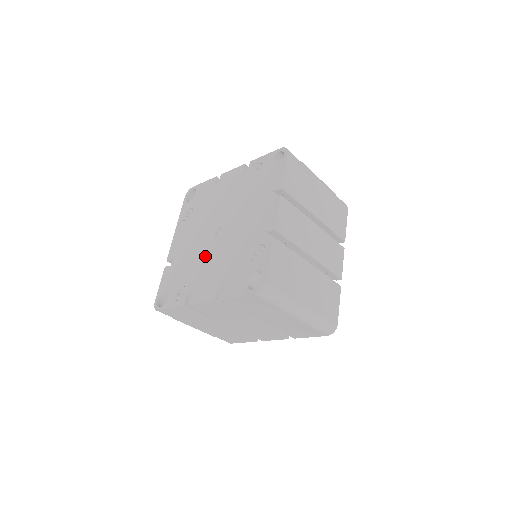
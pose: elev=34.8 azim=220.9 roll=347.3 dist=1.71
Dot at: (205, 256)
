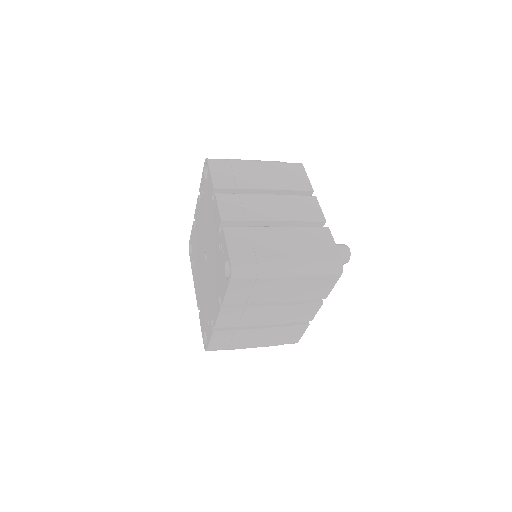
Dot at: (207, 283)
